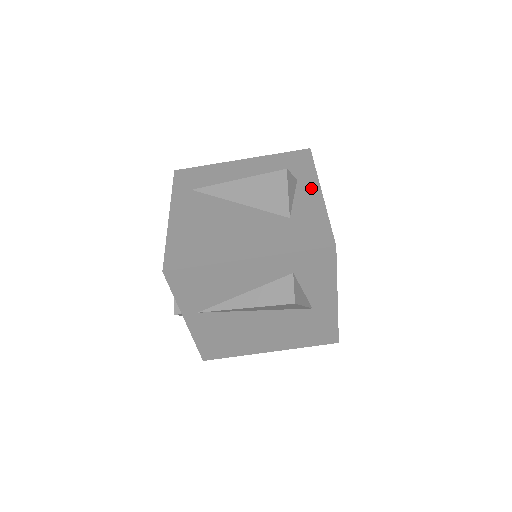
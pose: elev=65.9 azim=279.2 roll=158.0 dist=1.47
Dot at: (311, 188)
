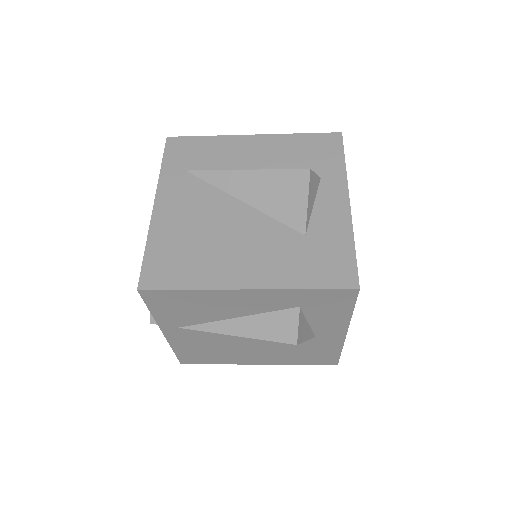
Dot at: (337, 194)
